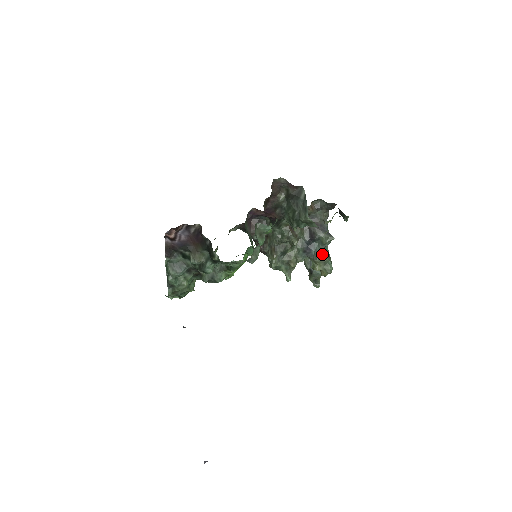
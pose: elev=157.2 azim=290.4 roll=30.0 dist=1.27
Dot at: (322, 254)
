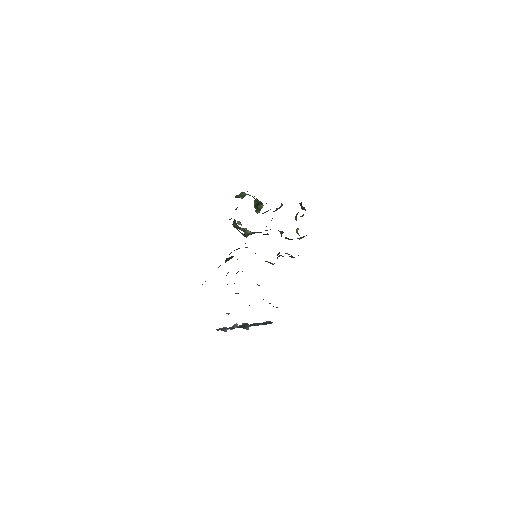
Dot at: occluded
